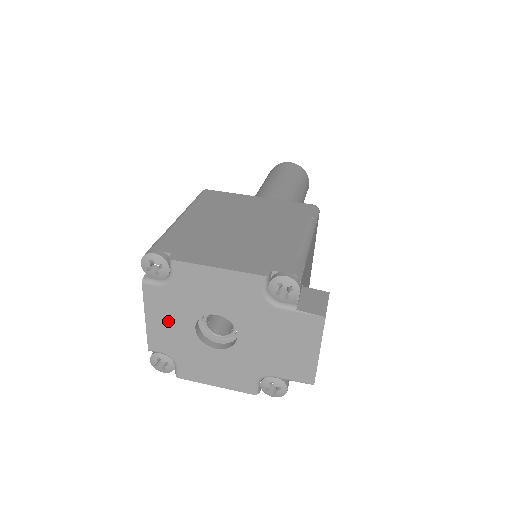
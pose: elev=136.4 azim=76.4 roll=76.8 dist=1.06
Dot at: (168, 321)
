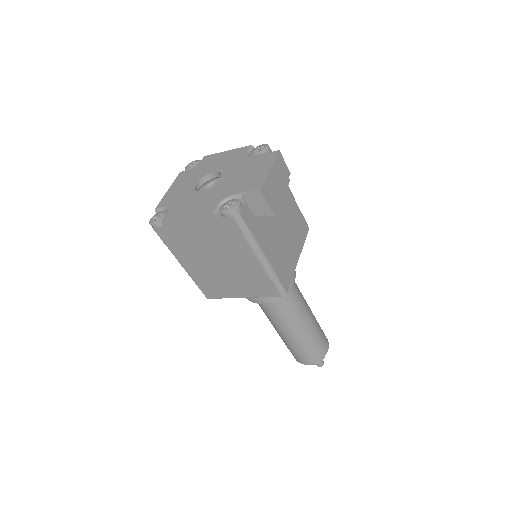
Dot at: (181, 186)
